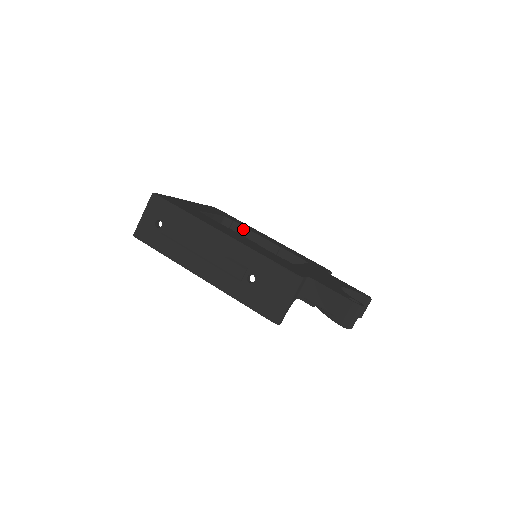
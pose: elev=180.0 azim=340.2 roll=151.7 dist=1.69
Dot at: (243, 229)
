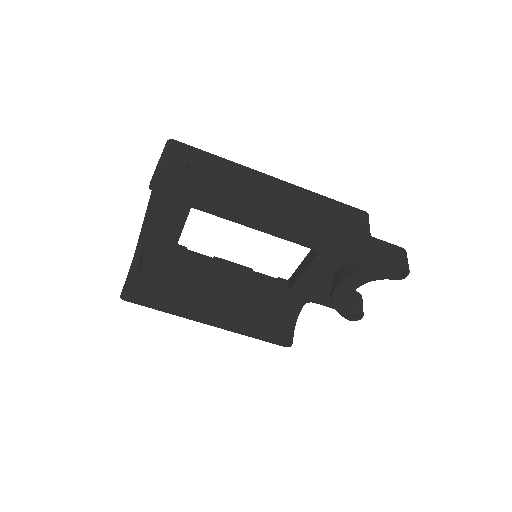
Dot at: (202, 256)
